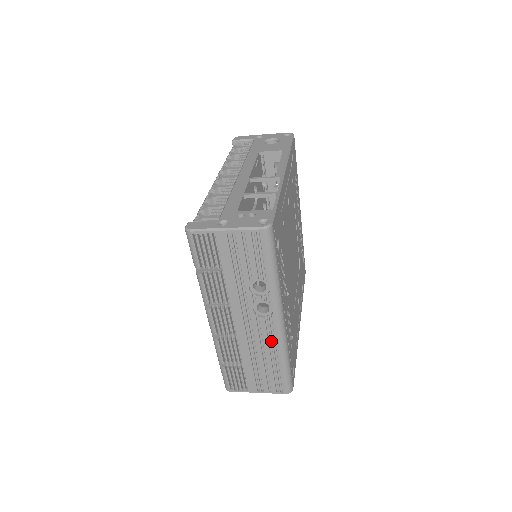
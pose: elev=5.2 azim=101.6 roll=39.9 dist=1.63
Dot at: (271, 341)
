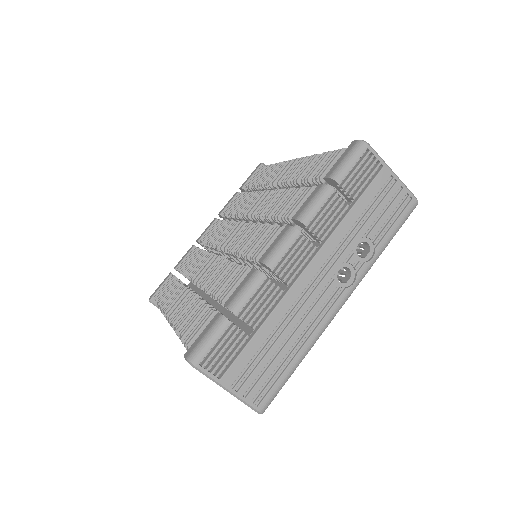
Dot at: (316, 320)
